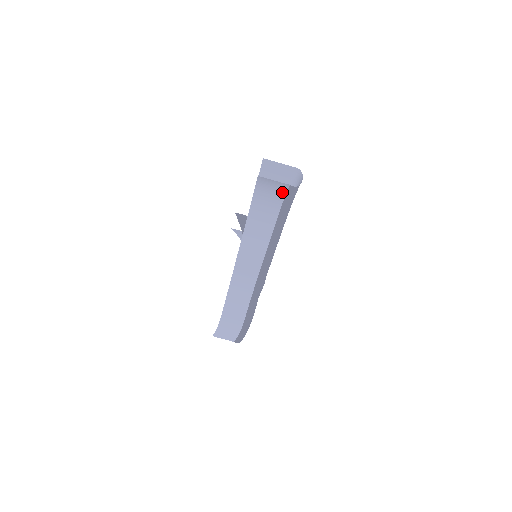
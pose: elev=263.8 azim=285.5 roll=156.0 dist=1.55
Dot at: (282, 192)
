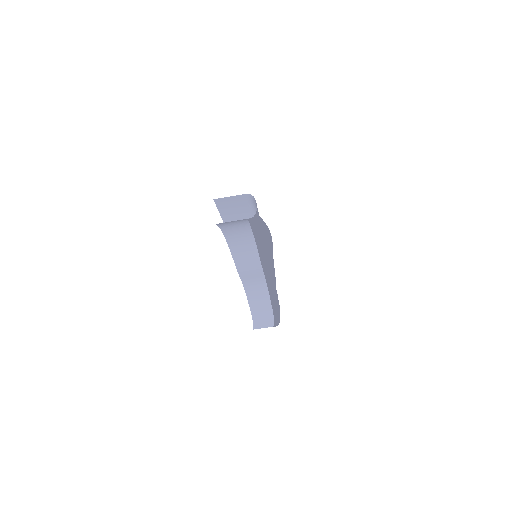
Dot at: (244, 222)
